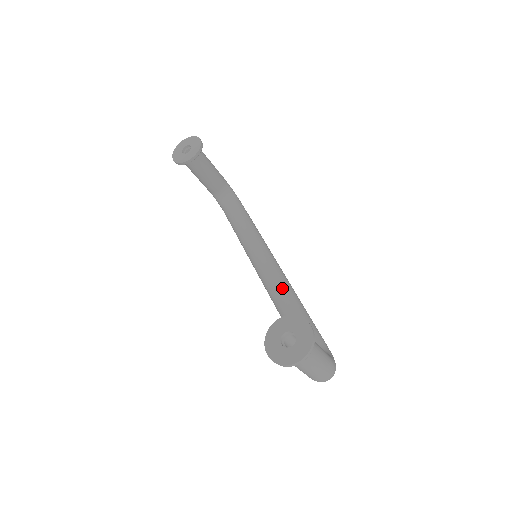
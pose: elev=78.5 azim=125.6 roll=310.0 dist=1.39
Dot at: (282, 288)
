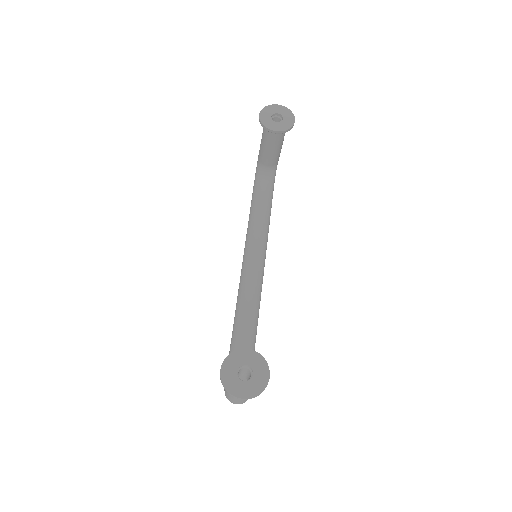
Dot at: (254, 298)
